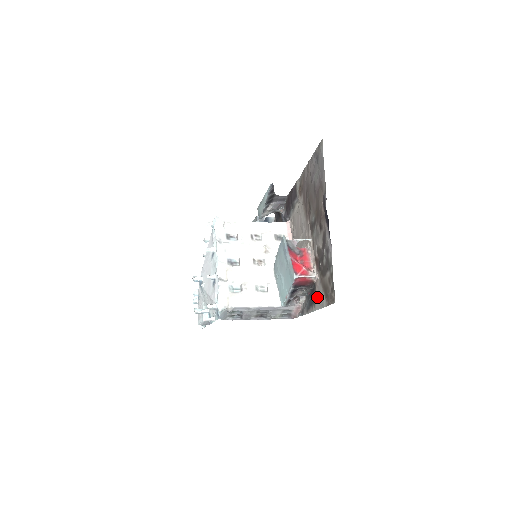
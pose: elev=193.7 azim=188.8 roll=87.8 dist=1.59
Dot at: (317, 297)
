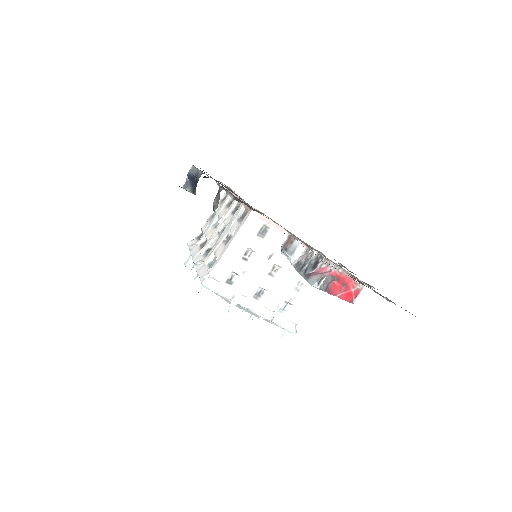
Dot at: occluded
